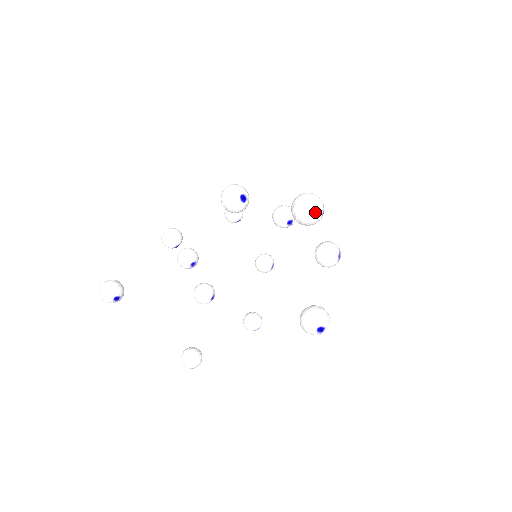
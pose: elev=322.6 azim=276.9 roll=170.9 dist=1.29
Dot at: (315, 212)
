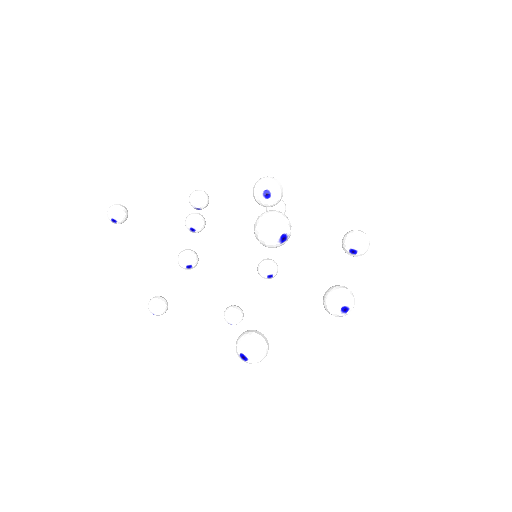
Dot at: (265, 234)
